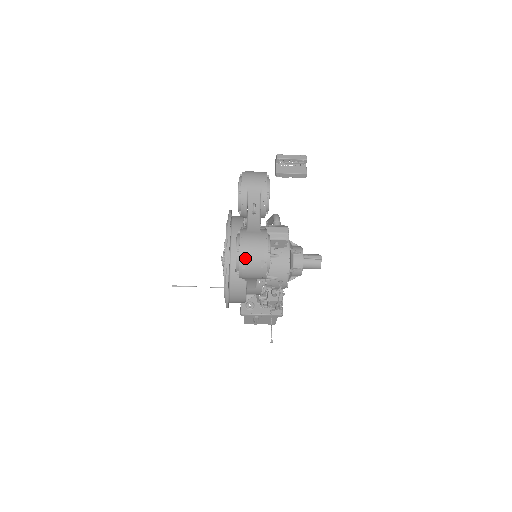
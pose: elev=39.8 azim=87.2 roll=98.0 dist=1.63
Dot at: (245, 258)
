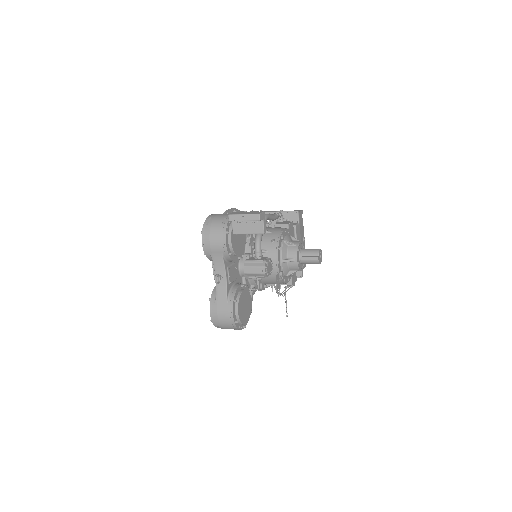
Dot at: (219, 326)
